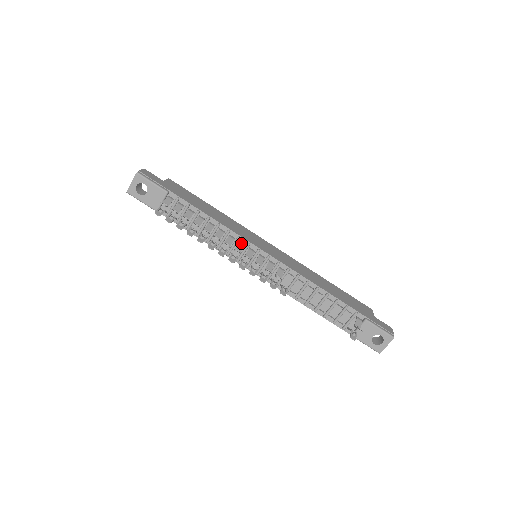
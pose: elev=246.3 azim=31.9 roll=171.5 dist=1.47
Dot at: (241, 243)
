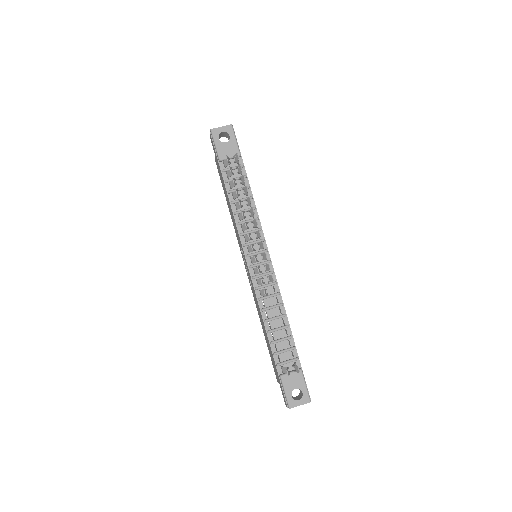
Dot at: occluded
